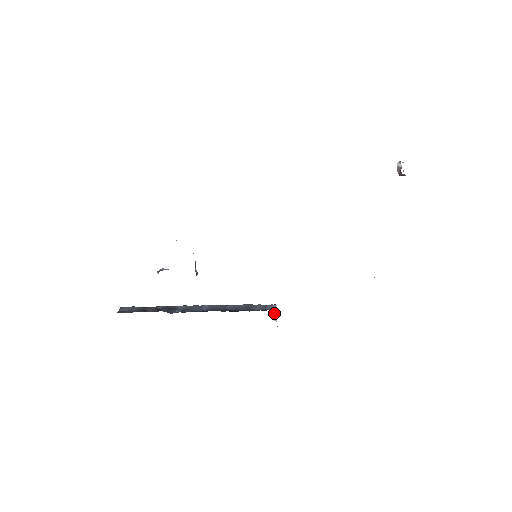
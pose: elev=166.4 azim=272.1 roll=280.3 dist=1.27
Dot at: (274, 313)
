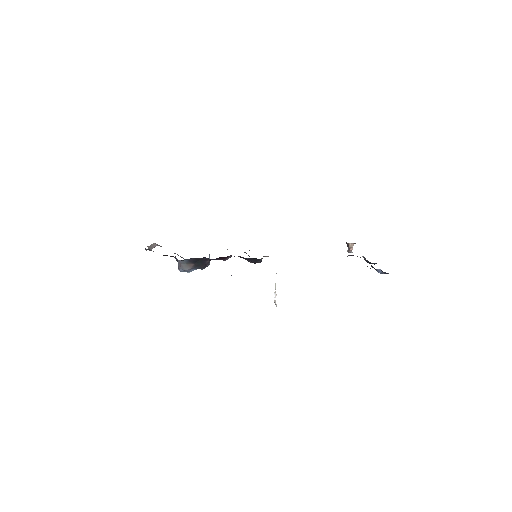
Dot at: occluded
